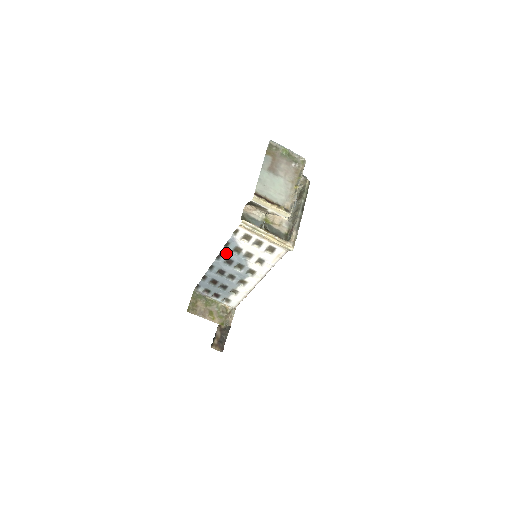
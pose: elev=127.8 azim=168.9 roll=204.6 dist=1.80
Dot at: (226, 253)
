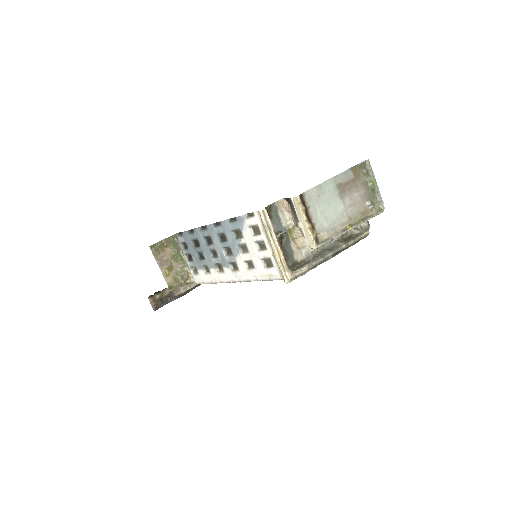
Dot at: (226, 227)
